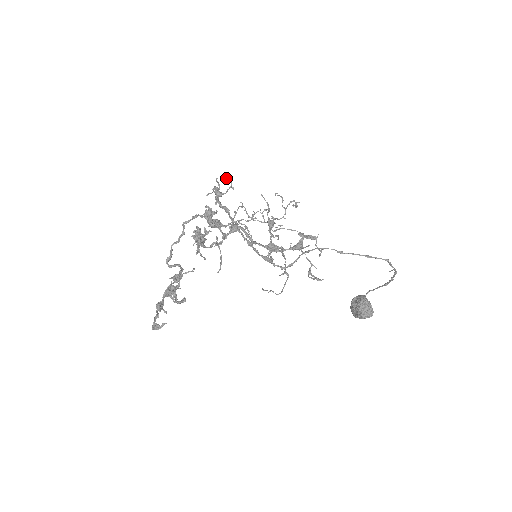
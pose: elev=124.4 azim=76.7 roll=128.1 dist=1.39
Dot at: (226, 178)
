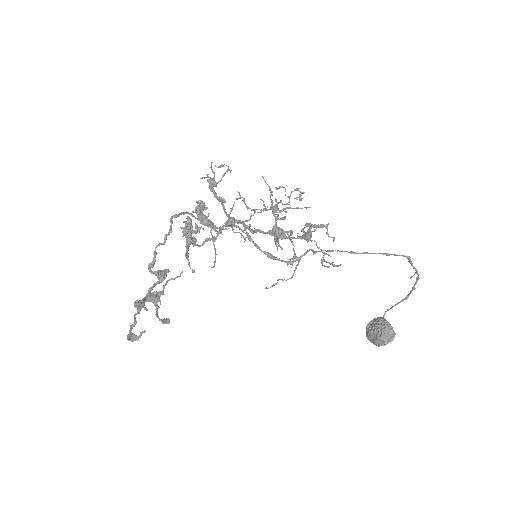
Dot at: (221, 166)
